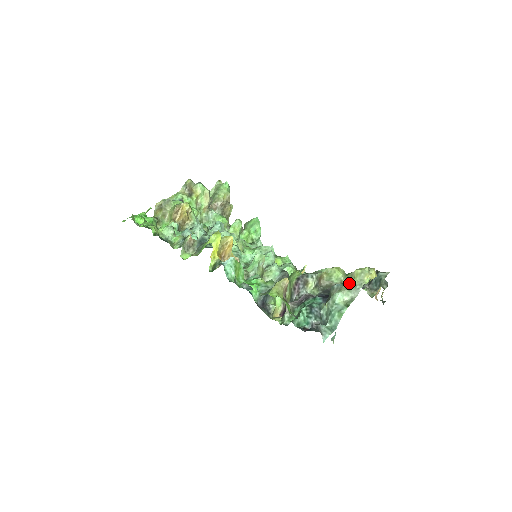
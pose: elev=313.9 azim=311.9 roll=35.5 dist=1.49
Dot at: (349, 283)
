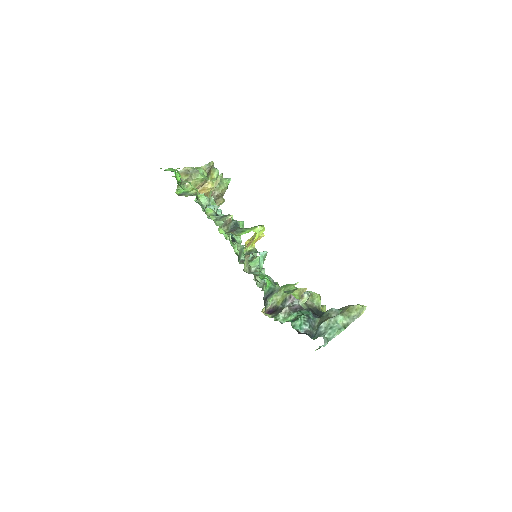
Dot at: (351, 312)
